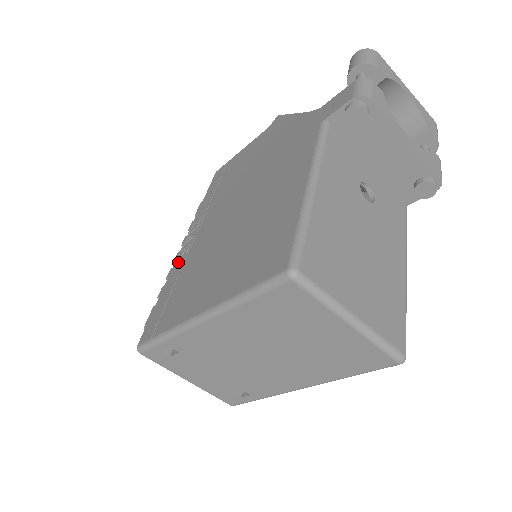
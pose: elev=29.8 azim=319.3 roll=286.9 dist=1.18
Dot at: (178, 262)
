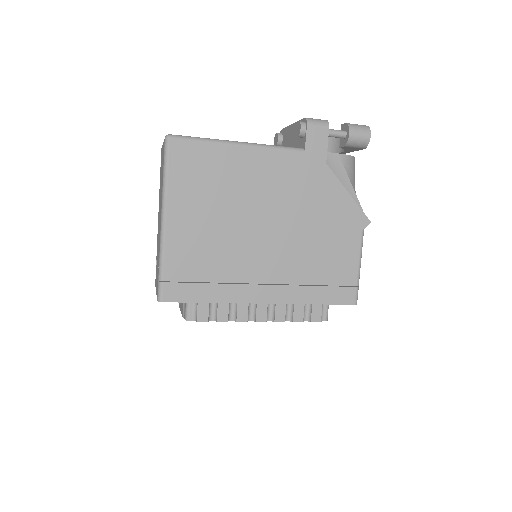
Dot at: occluded
